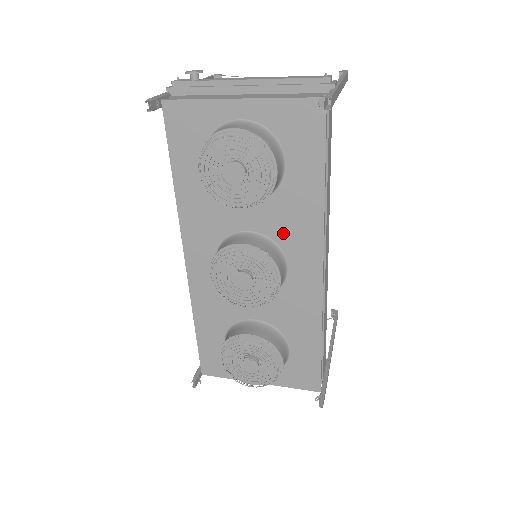
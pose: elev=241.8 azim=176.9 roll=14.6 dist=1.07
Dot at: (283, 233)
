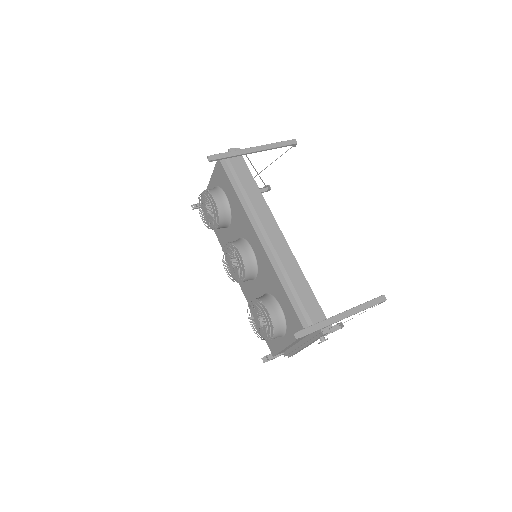
Dot at: (242, 231)
